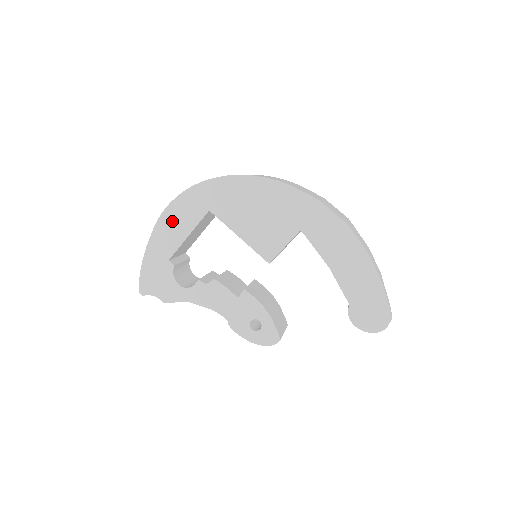
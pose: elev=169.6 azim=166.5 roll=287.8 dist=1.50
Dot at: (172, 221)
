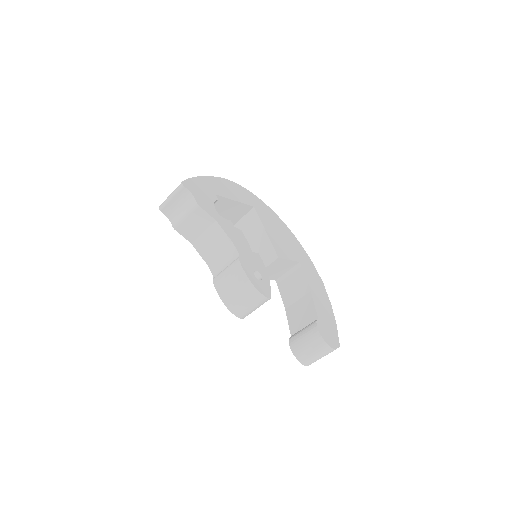
Dot at: (230, 187)
